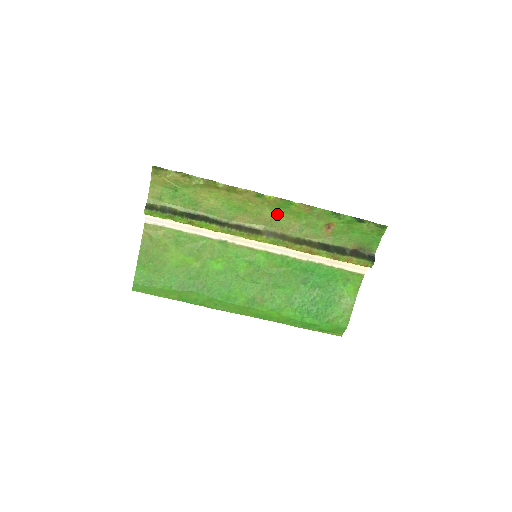
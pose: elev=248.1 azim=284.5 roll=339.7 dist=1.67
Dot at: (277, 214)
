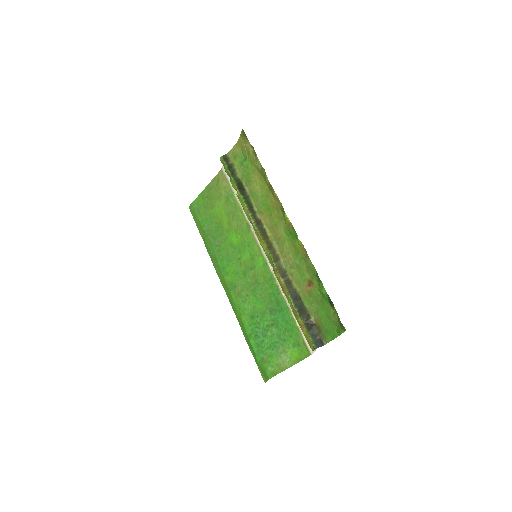
Dot at: (286, 237)
